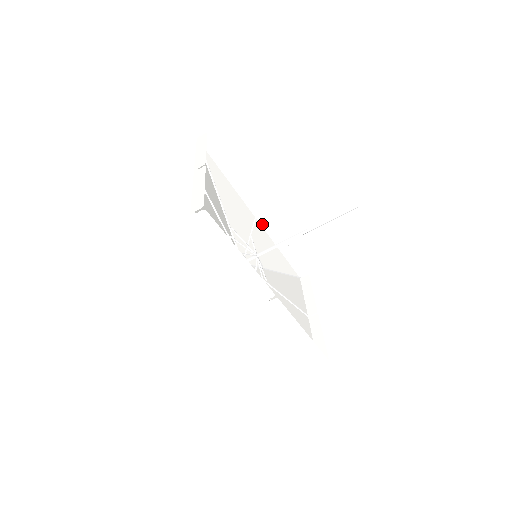
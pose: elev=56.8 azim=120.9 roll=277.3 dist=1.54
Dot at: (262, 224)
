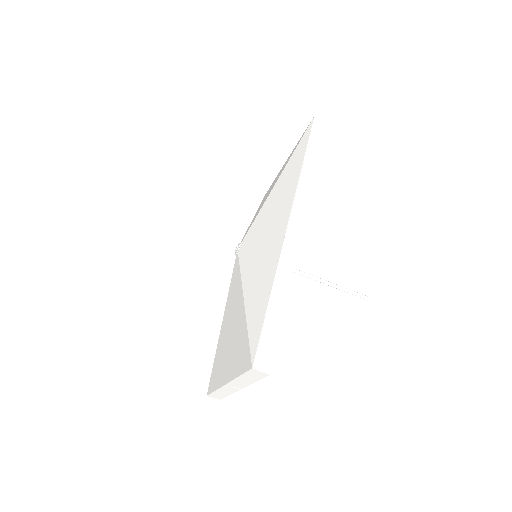
Dot at: occluded
